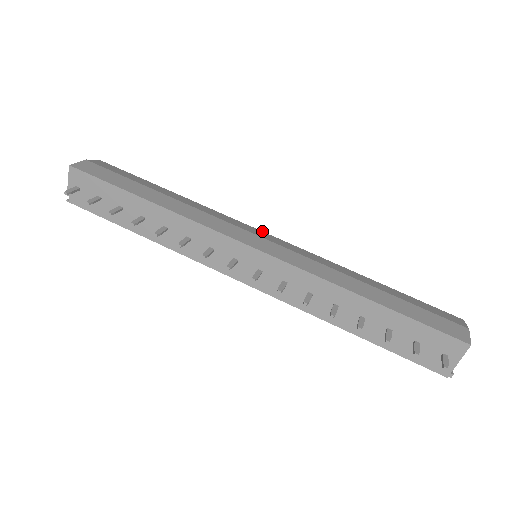
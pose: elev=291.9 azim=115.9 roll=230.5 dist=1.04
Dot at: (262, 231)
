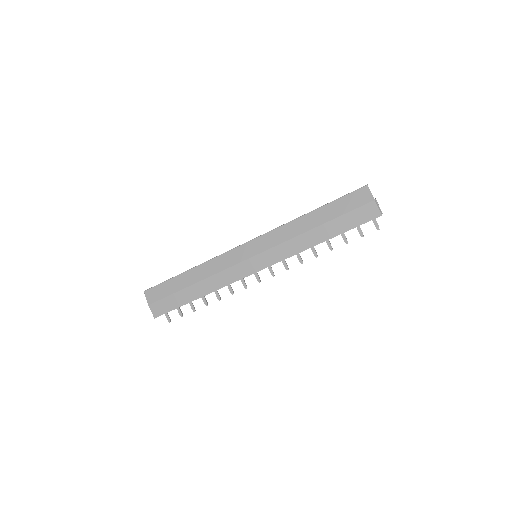
Dot at: (243, 244)
